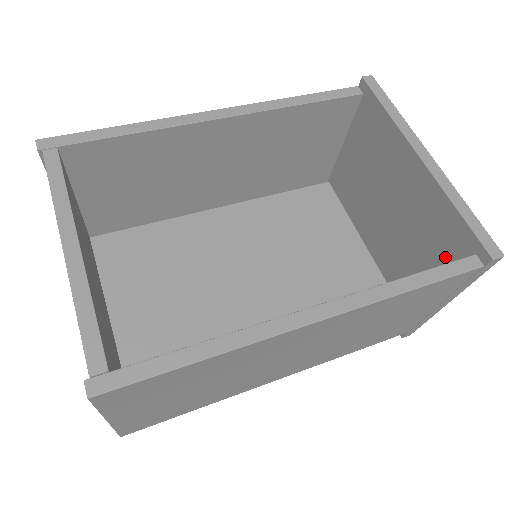
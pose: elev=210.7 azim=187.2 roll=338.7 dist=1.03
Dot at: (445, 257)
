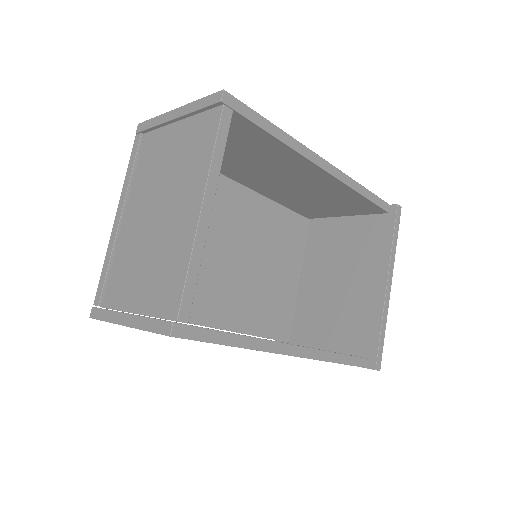
Dot at: (349, 342)
